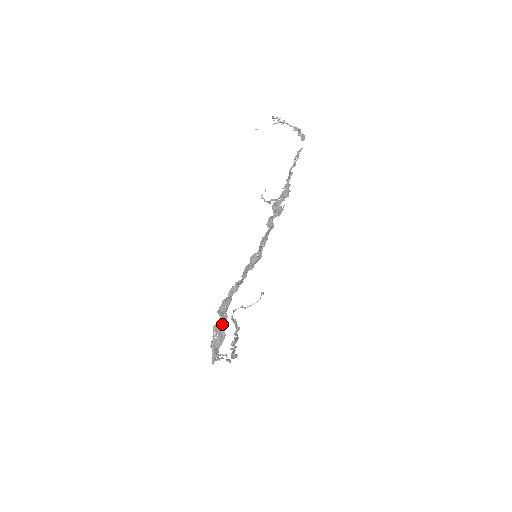
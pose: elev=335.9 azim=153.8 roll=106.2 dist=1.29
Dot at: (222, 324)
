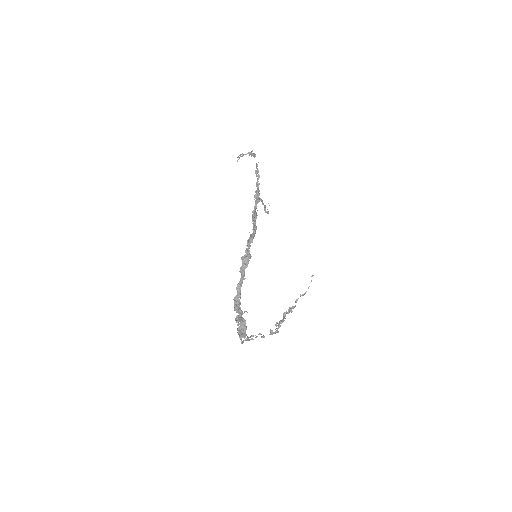
Dot at: (239, 314)
